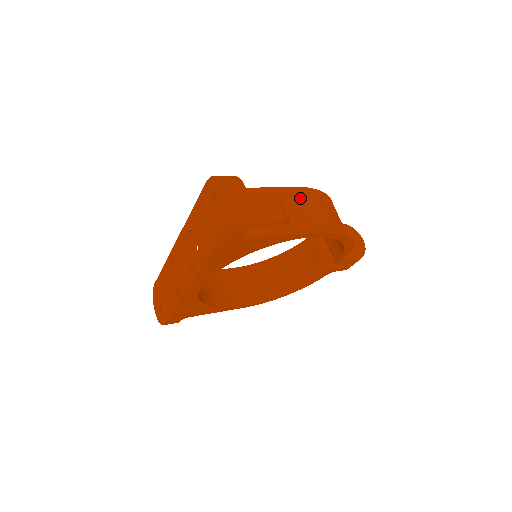
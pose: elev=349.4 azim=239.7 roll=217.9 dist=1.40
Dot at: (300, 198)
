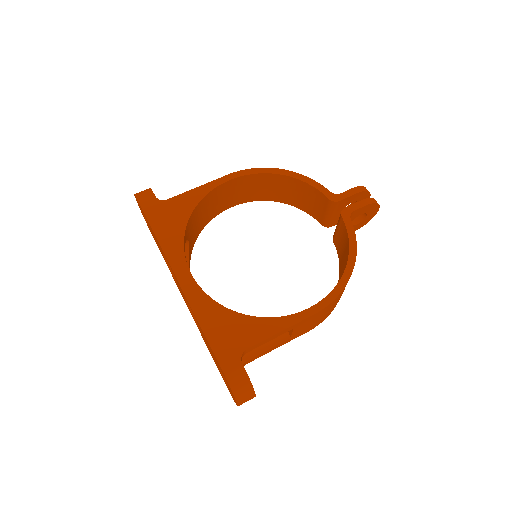
Dot at: (312, 319)
